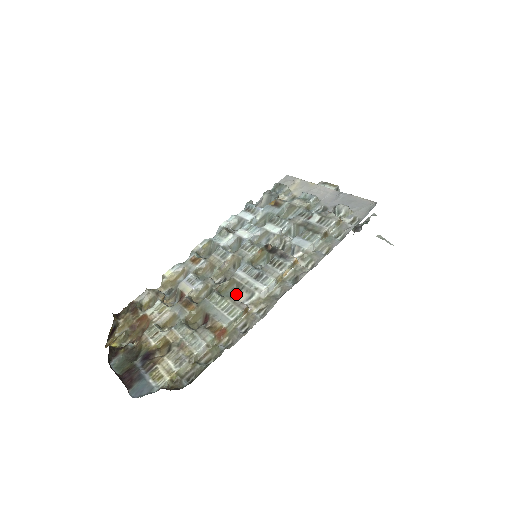
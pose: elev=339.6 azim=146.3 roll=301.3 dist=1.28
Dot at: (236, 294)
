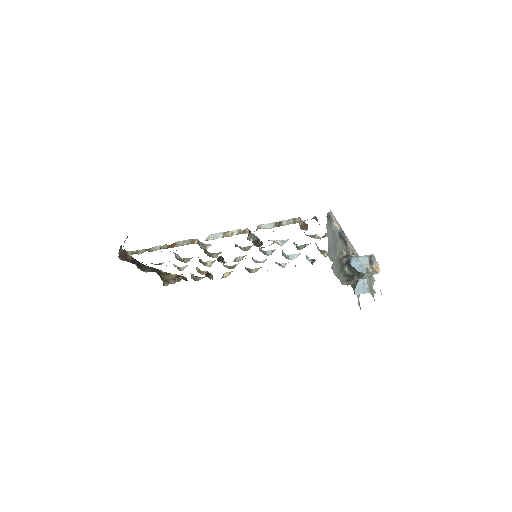
Dot at: (207, 244)
